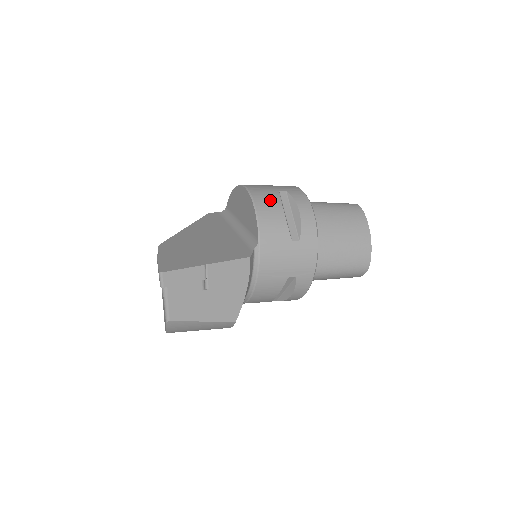
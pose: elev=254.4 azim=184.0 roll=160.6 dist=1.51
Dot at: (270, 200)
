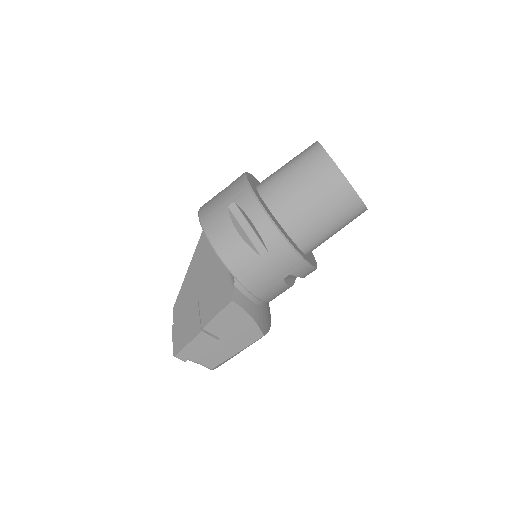
Dot at: (222, 228)
